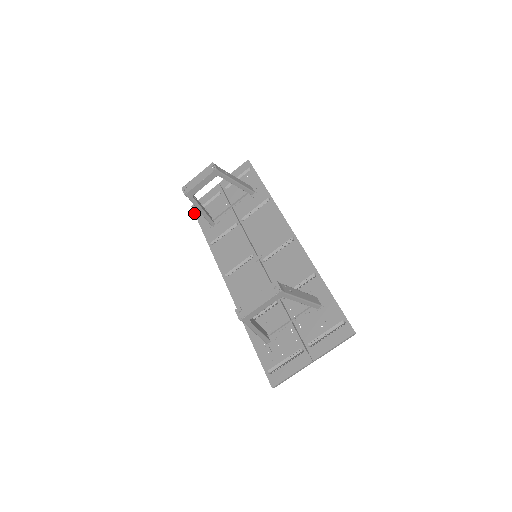
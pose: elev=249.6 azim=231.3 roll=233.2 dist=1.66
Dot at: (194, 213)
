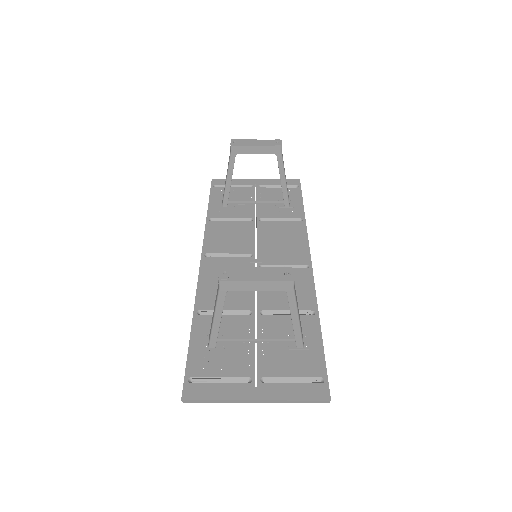
Dot at: (211, 185)
